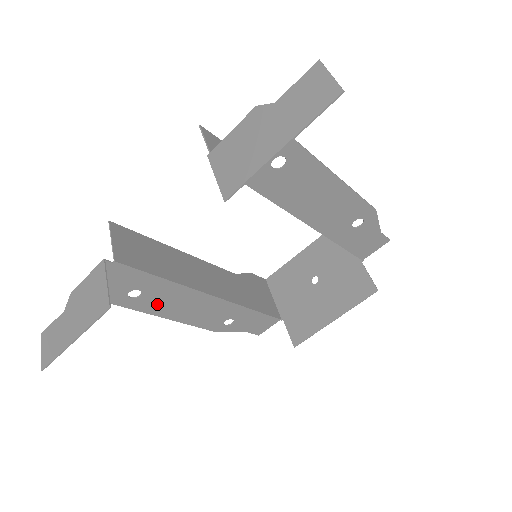
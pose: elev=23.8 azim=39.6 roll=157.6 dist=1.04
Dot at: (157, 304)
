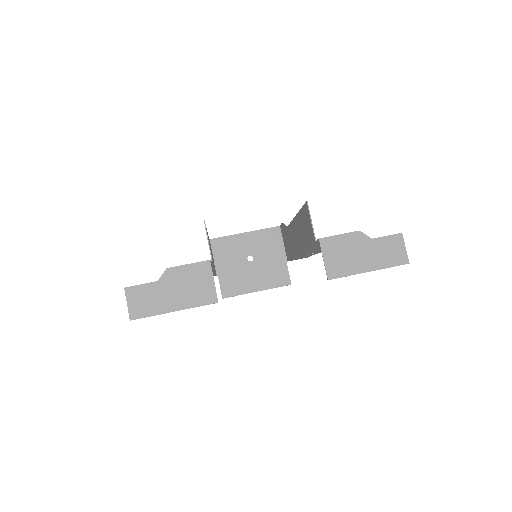
Dot at: occluded
